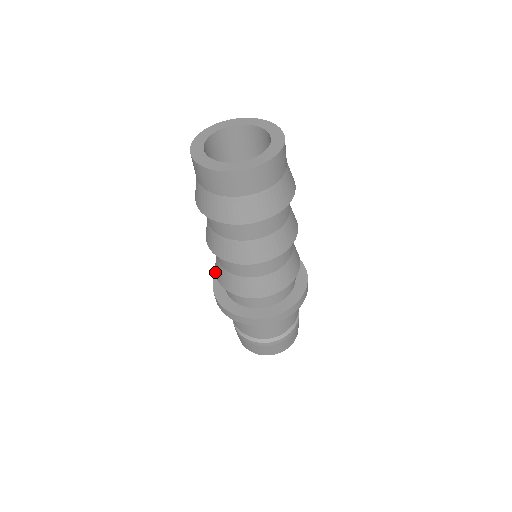
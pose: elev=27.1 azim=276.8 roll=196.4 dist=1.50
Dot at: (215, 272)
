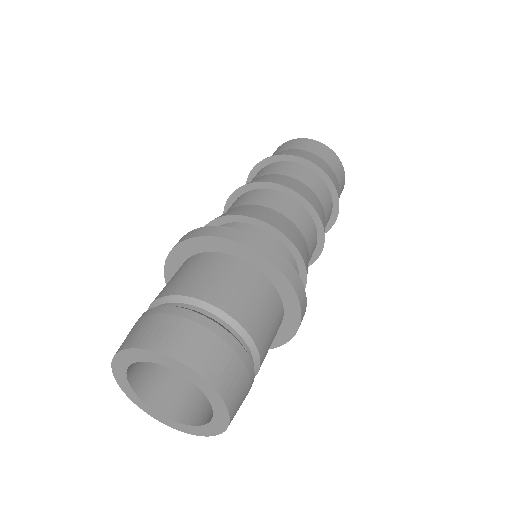
Dot at: (209, 222)
